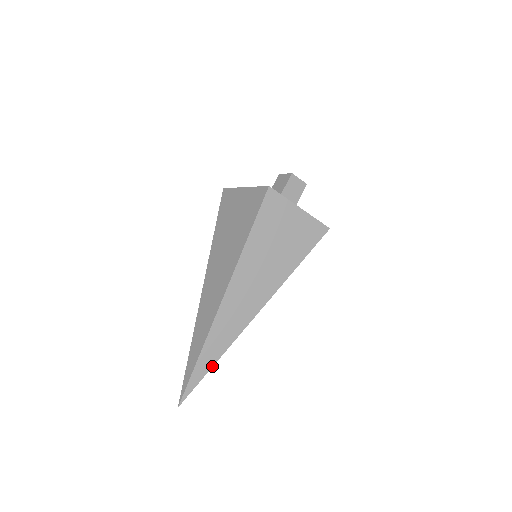
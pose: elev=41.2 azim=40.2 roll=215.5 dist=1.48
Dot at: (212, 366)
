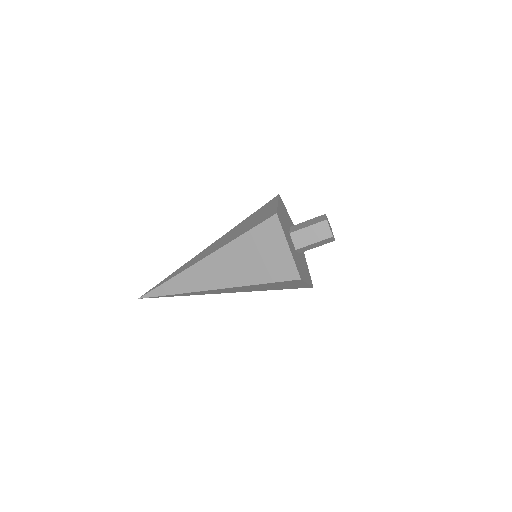
Dot at: occluded
